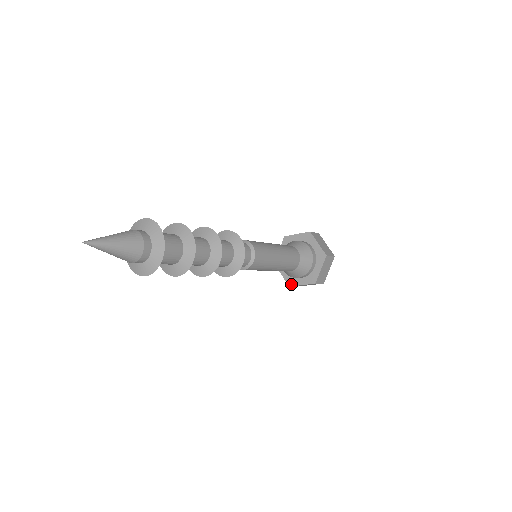
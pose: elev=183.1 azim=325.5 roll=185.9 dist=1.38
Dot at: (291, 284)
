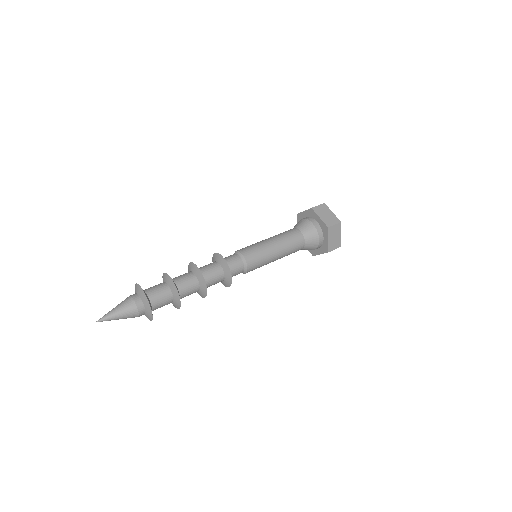
Dot at: occluded
